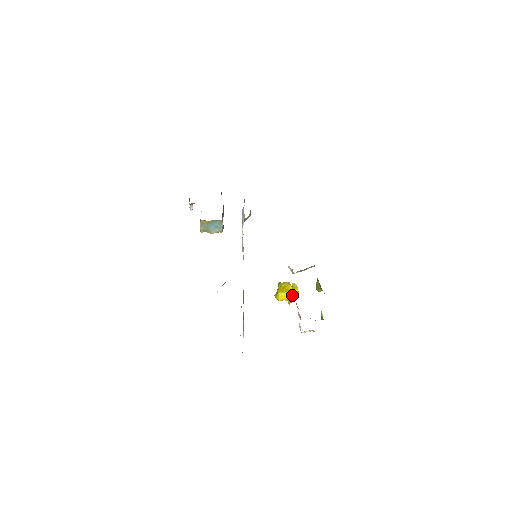
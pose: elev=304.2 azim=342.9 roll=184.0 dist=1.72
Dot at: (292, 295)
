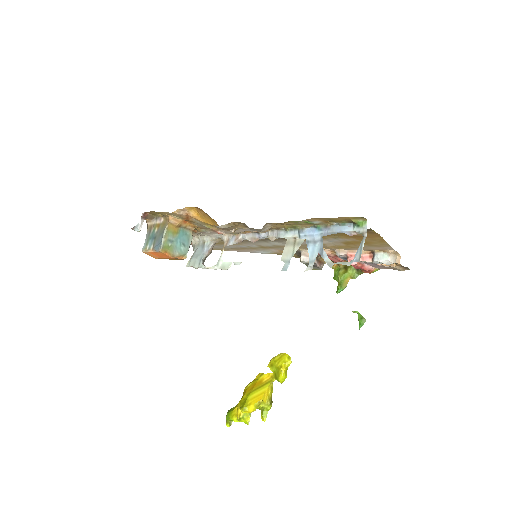
Dot at: (281, 369)
